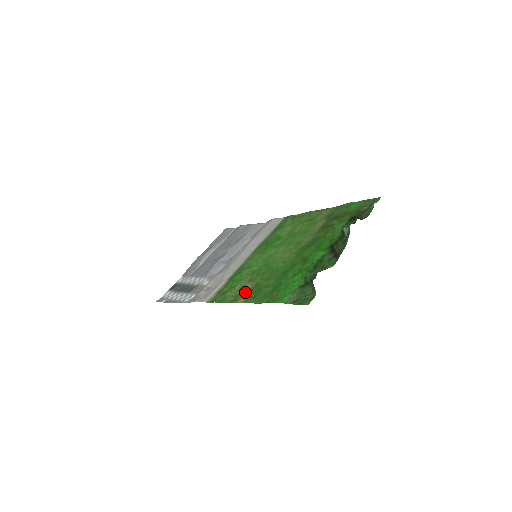
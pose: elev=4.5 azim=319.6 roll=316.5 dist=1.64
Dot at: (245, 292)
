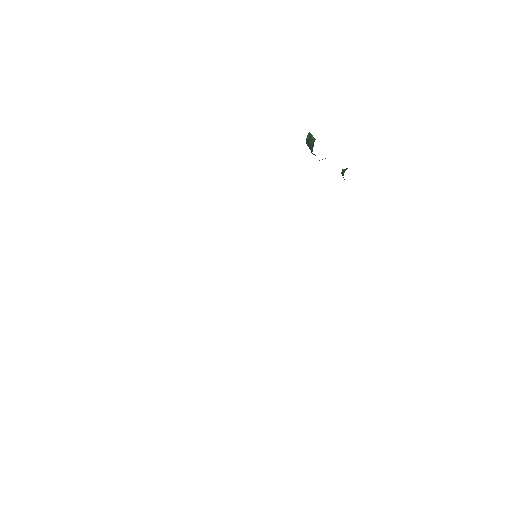
Dot at: occluded
